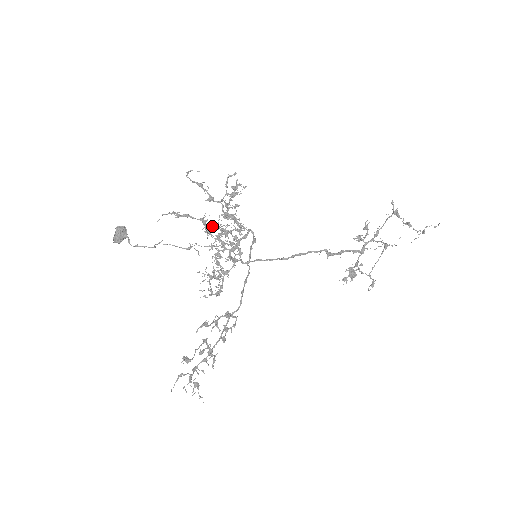
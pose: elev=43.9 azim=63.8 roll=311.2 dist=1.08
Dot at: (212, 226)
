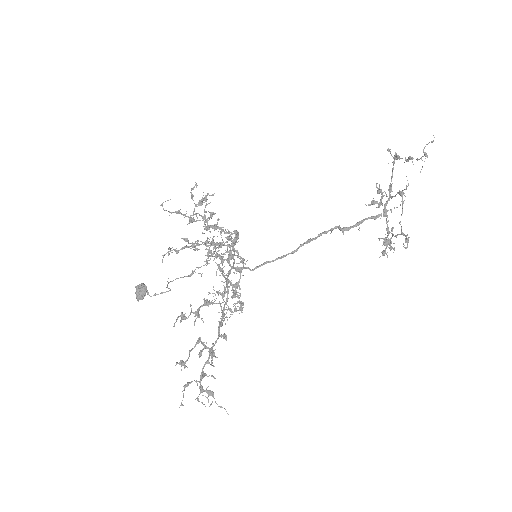
Dot at: (207, 246)
